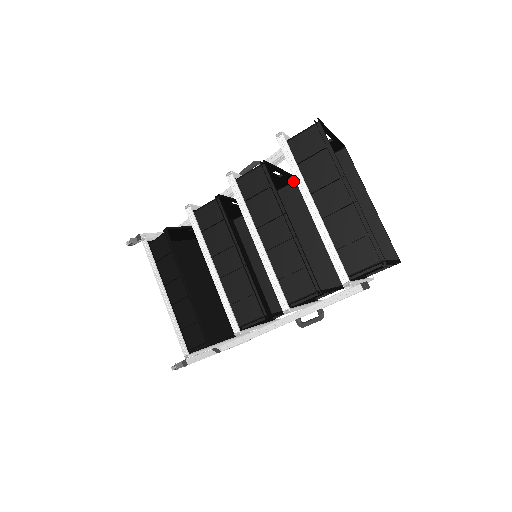
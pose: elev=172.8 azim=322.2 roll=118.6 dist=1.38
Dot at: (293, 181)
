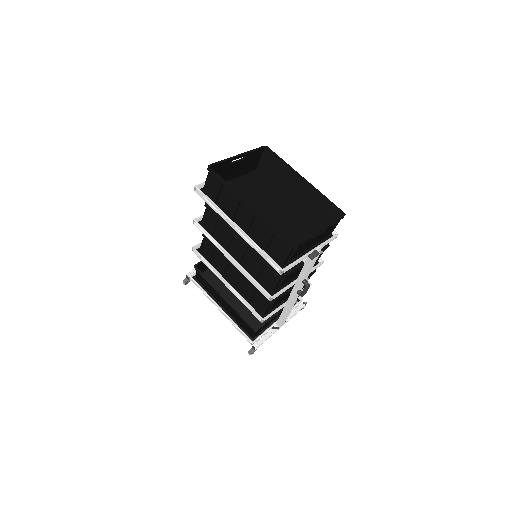
Dot at: occluded
